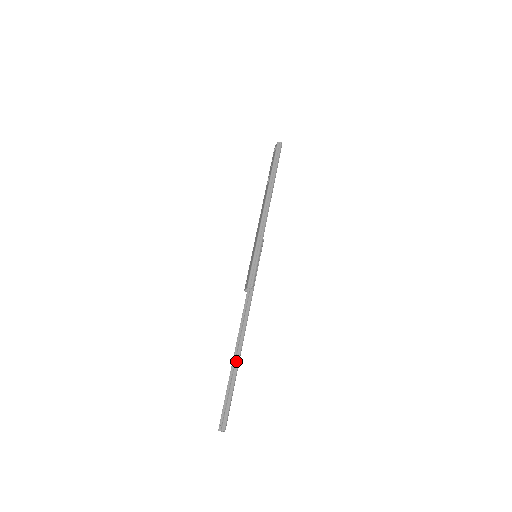
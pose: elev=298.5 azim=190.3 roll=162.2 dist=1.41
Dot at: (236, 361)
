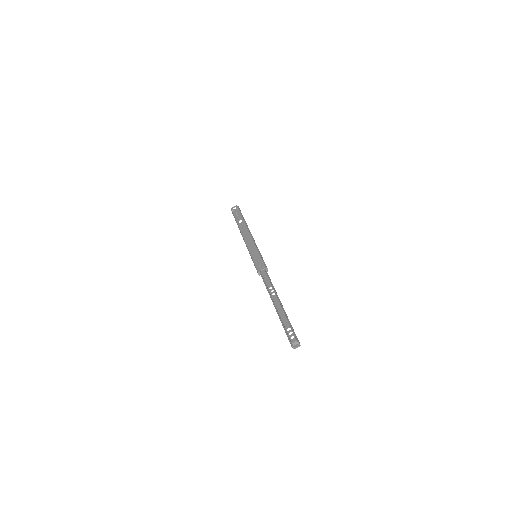
Dot at: (282, 306)
